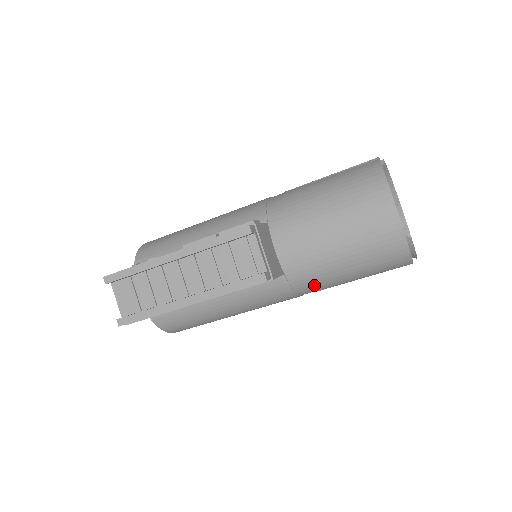
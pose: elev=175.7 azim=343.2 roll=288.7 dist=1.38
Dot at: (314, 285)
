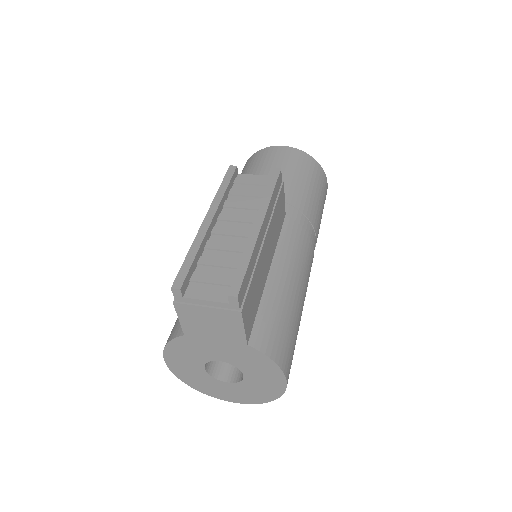
Dot at: (308, 217)
